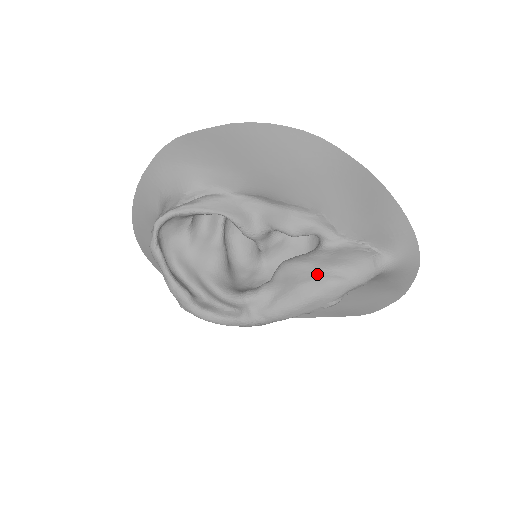
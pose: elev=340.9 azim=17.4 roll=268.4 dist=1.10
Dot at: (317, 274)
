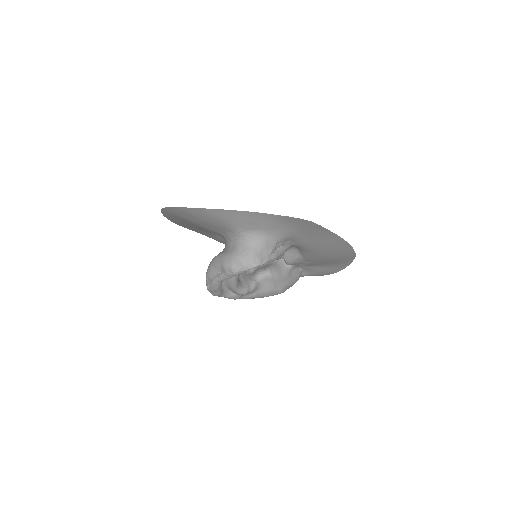
Dot at: (281, 288)
